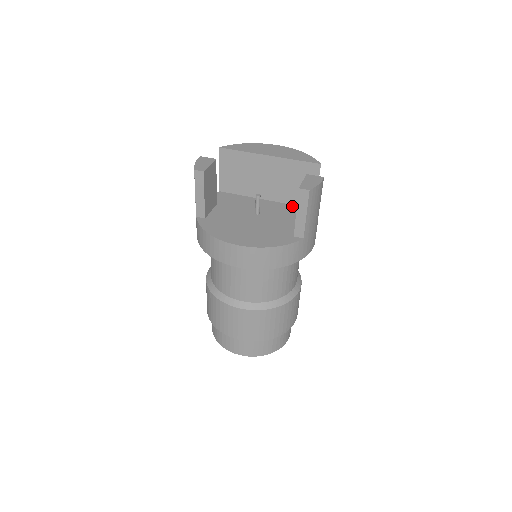
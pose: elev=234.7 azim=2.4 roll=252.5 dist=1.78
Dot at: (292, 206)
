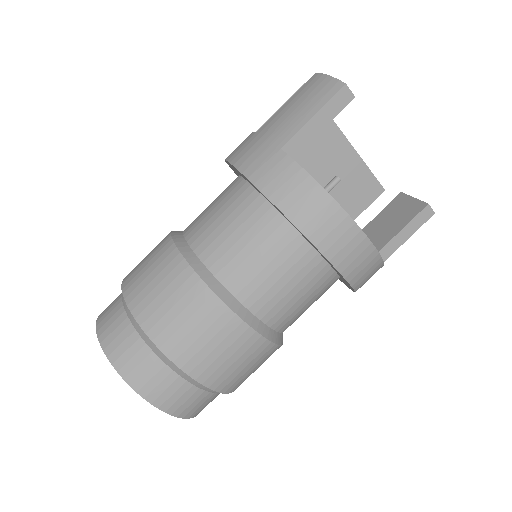
Dot at: occluded
